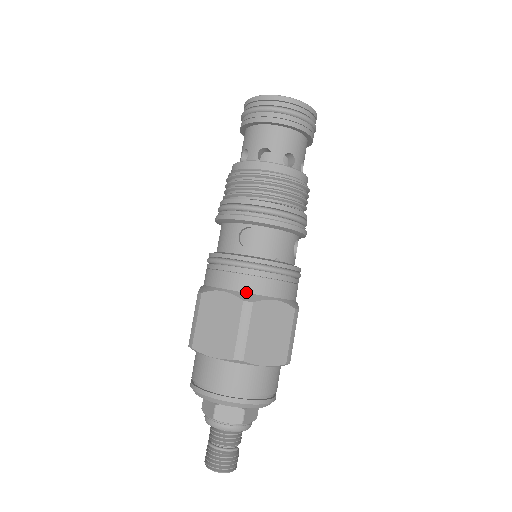
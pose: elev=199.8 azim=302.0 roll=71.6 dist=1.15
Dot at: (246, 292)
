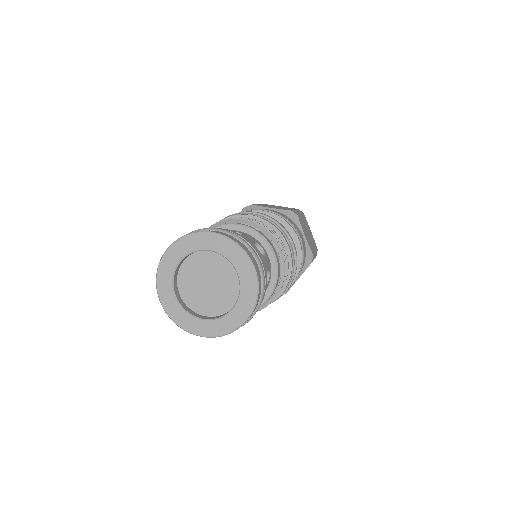
Dot at: occluded
